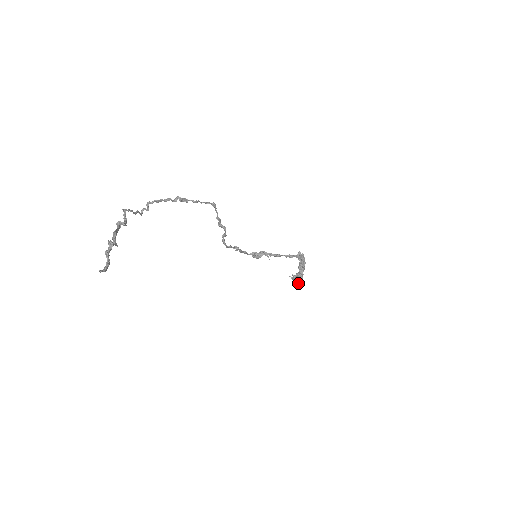
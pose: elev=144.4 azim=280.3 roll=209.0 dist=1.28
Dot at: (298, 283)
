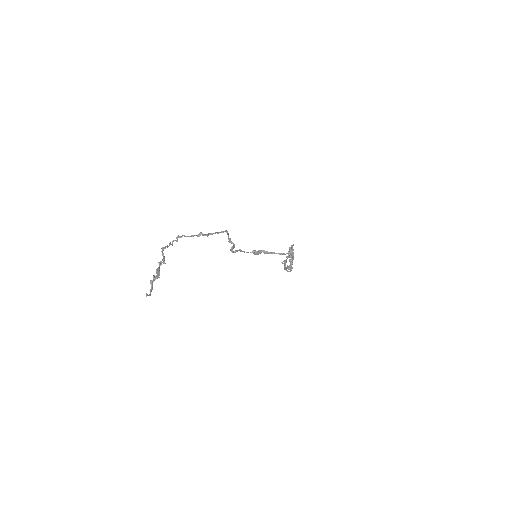
Dot at: occluded
